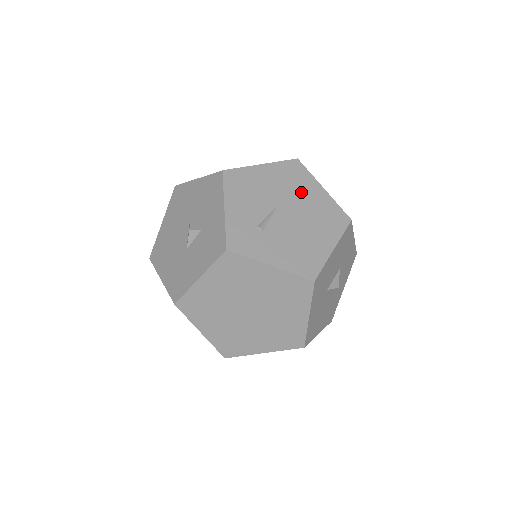
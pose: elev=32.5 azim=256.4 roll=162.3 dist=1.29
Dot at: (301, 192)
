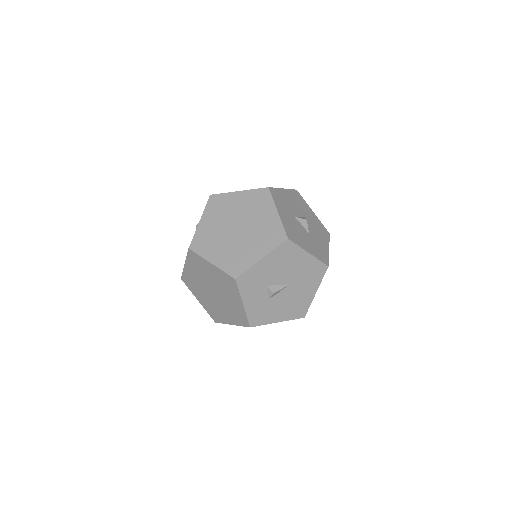
Dot at: occluded
